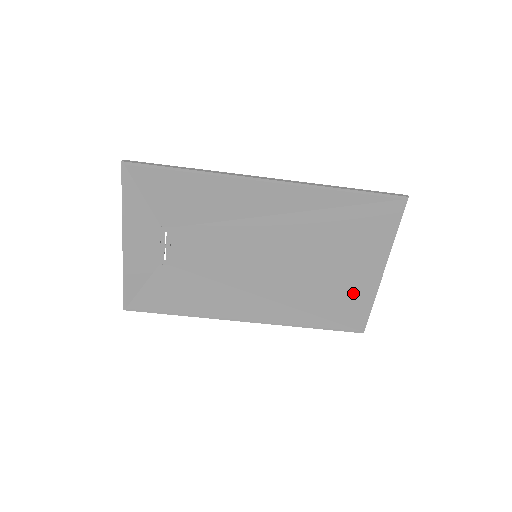
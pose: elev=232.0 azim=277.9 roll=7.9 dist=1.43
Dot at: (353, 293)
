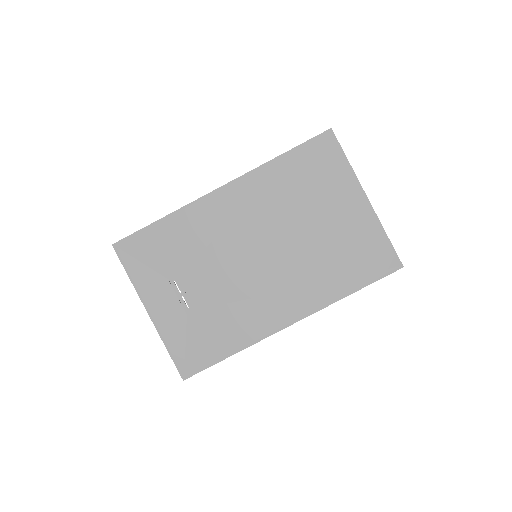
Dot at: (360, 235)
